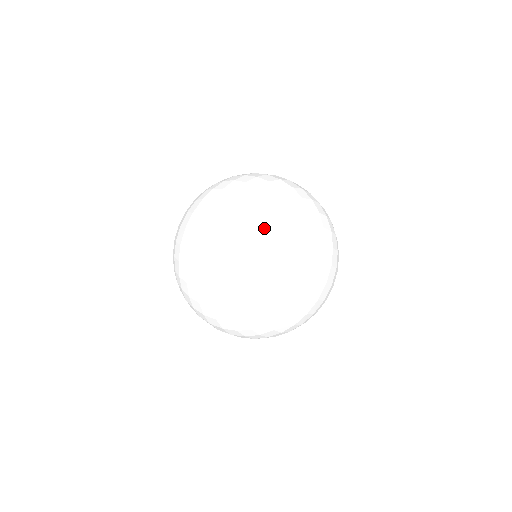
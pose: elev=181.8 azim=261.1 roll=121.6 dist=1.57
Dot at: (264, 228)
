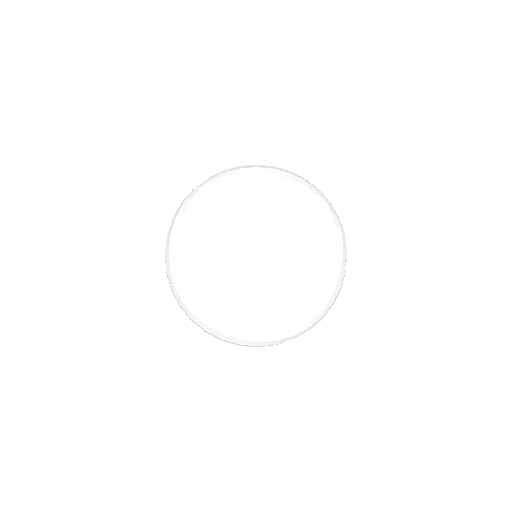
Dot at: (322, 225)
